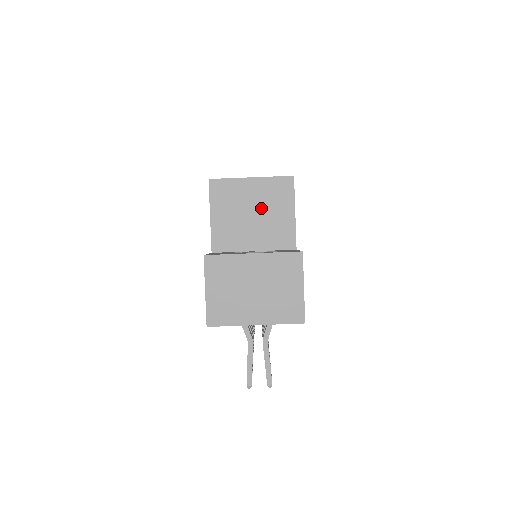
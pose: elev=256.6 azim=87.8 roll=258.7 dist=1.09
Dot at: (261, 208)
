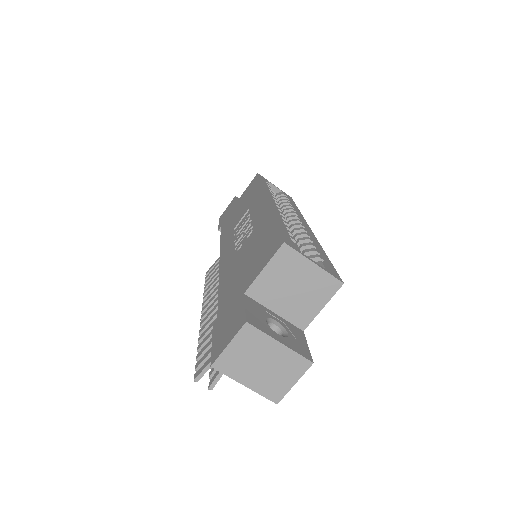
Dot at: (304, 288)
